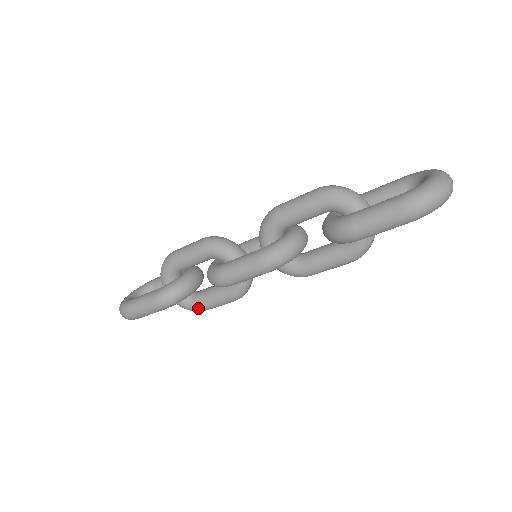
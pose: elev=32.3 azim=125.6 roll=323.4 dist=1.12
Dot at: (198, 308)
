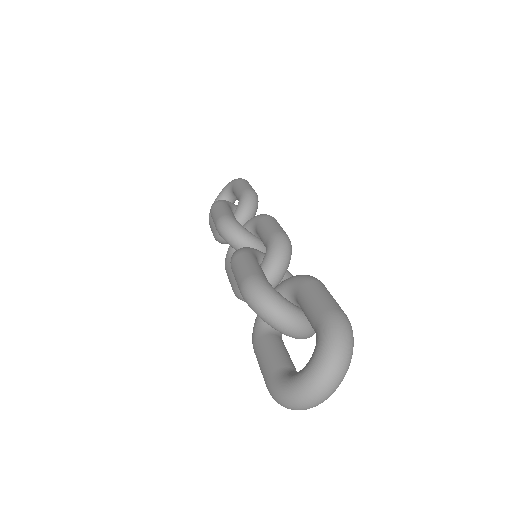
Dot at: occluded
